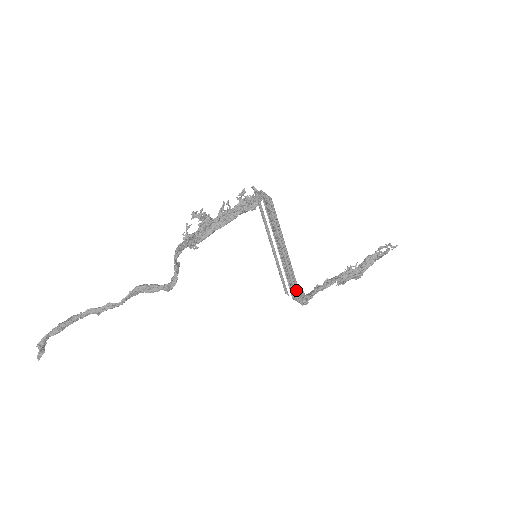
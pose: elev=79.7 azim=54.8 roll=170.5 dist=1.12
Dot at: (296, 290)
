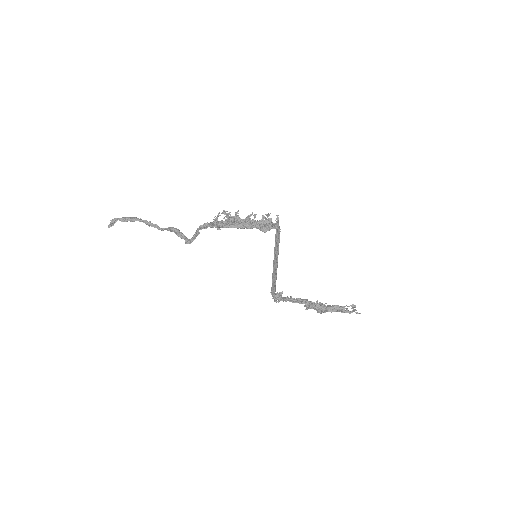
Dot at: (275, 290)
